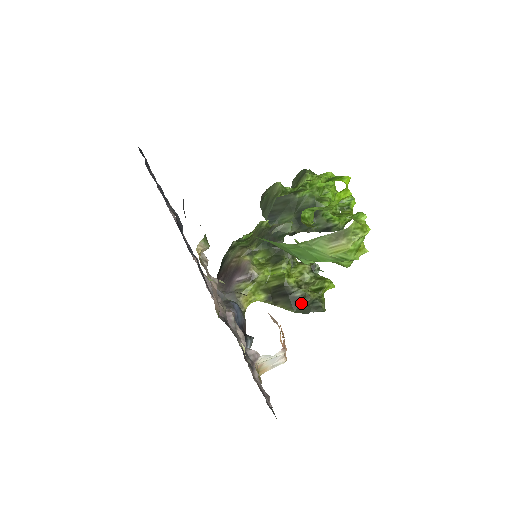
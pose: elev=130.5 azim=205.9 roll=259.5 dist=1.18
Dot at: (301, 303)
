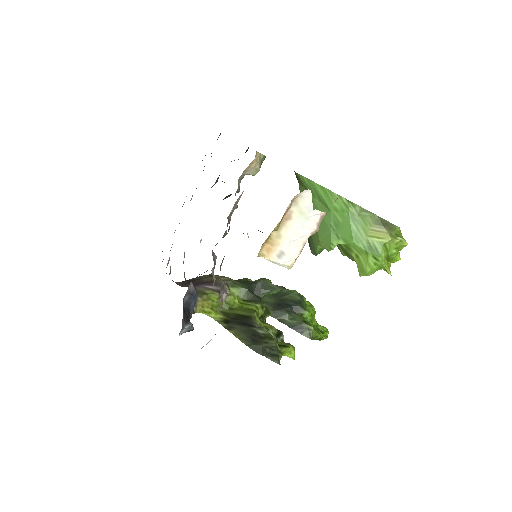
Dot at: (259, 340)
